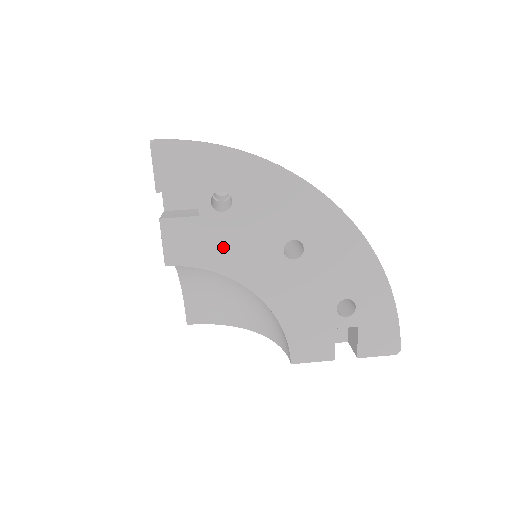
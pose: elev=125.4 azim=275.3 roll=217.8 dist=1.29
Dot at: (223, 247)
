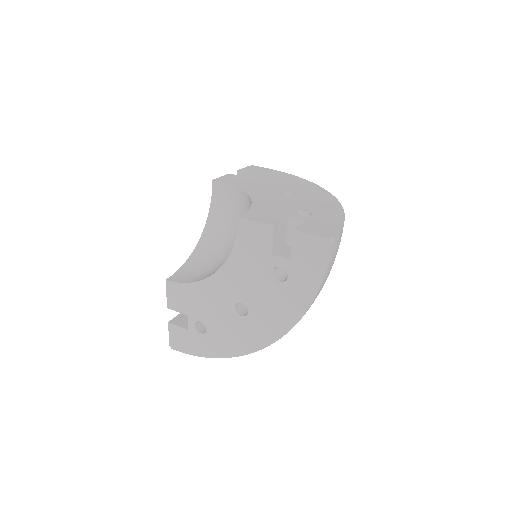
Dot at: (250, 184)
